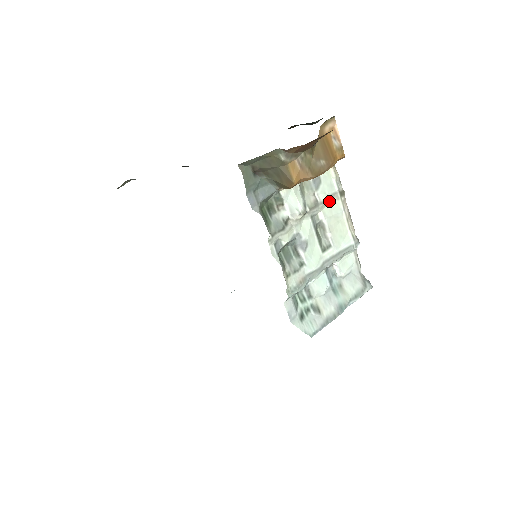
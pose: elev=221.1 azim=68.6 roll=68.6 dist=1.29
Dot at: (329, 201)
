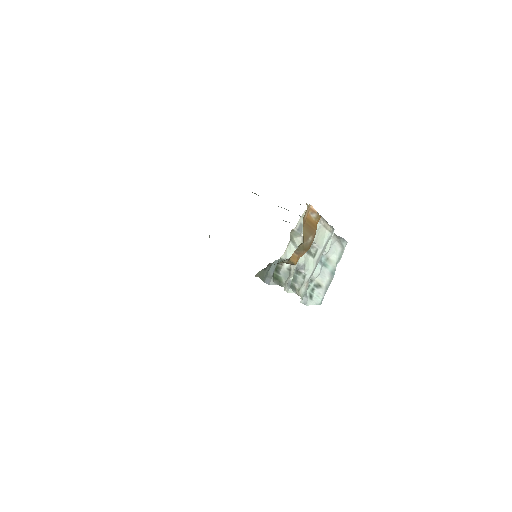
Dot at: occluded
